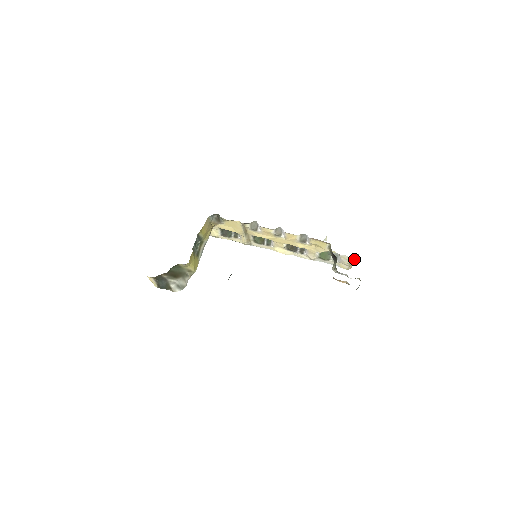
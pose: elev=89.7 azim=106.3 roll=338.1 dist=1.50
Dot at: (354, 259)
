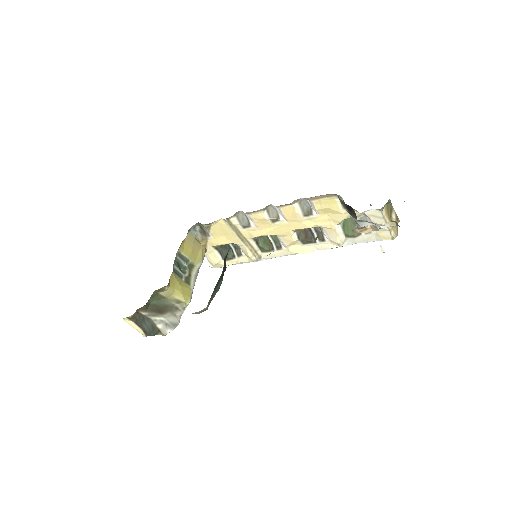
Dot at: (389, 213)
